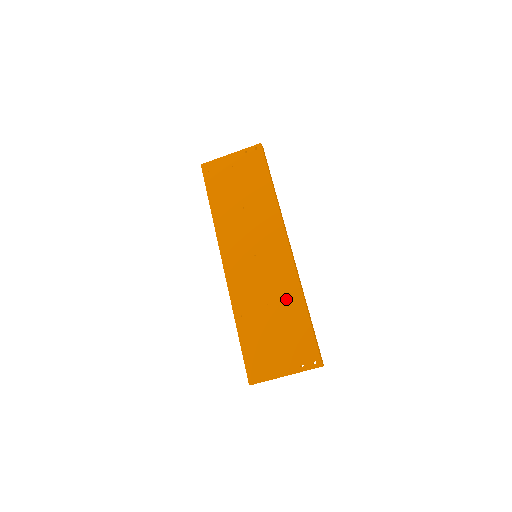
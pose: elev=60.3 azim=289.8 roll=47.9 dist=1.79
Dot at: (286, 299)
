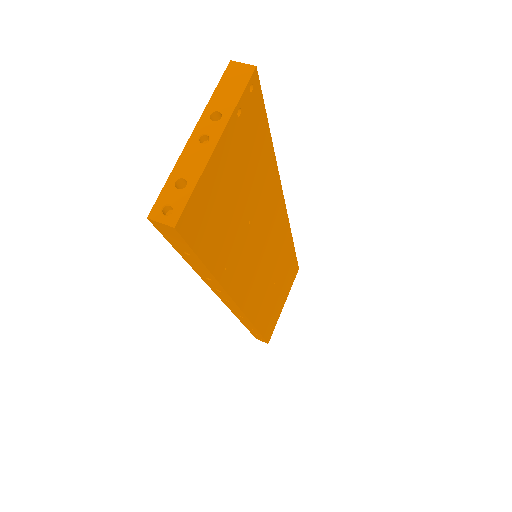
Dot at: occluded
